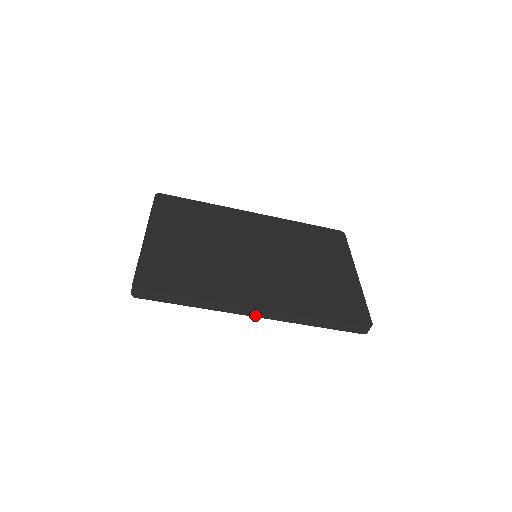
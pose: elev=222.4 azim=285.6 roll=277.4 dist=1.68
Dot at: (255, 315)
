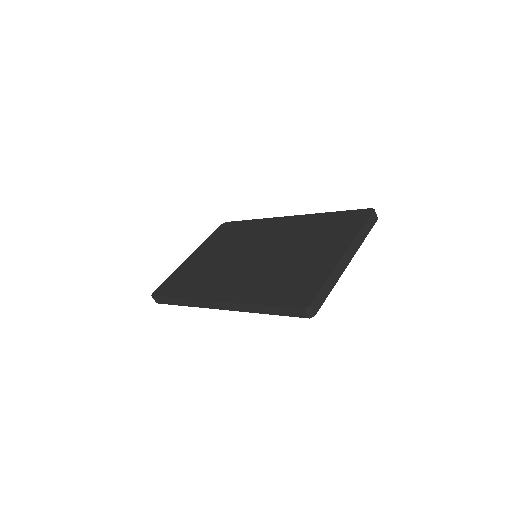
Dot at: (218, 308)
